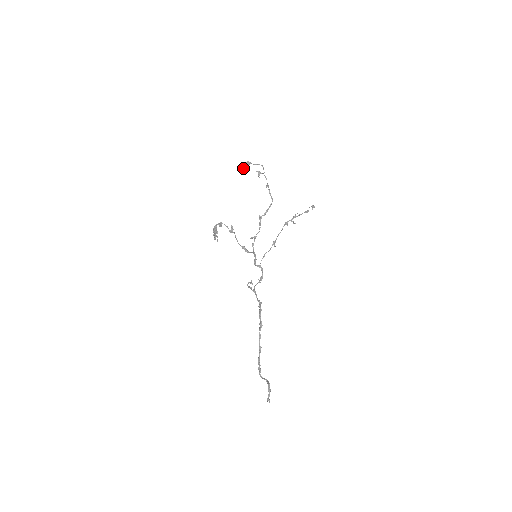
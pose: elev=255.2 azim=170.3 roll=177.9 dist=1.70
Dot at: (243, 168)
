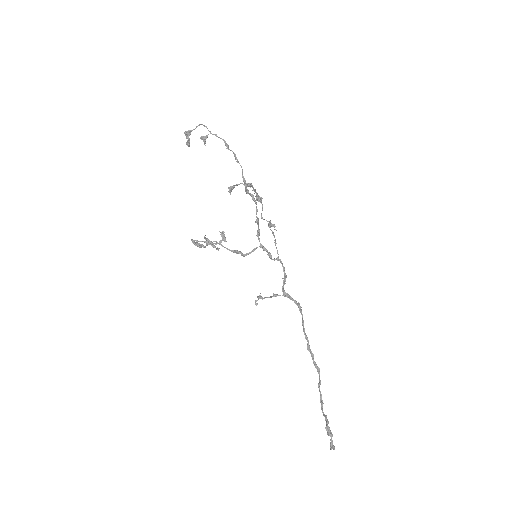
Dot at: (187, 144)
